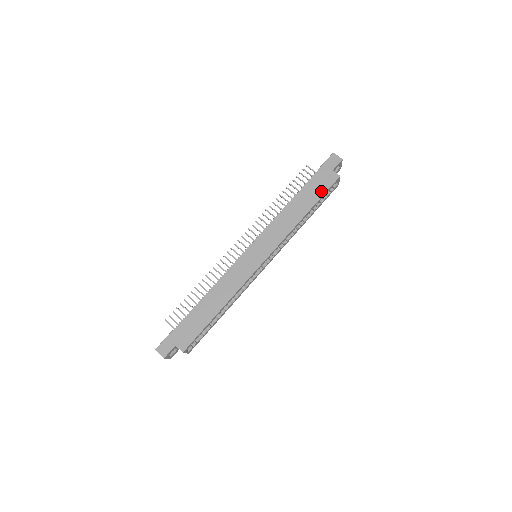
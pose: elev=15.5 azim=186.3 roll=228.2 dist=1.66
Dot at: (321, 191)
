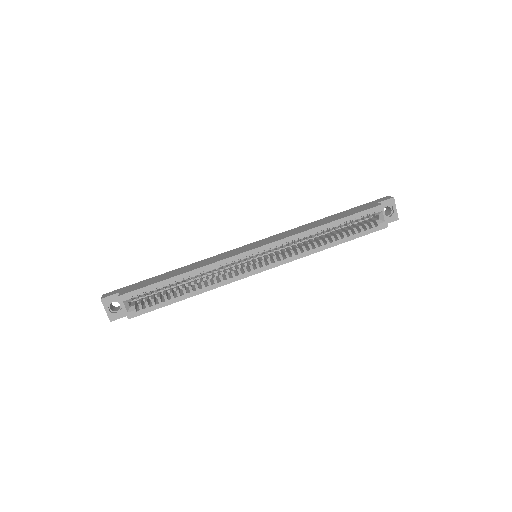
Dot at: (354, 212)
